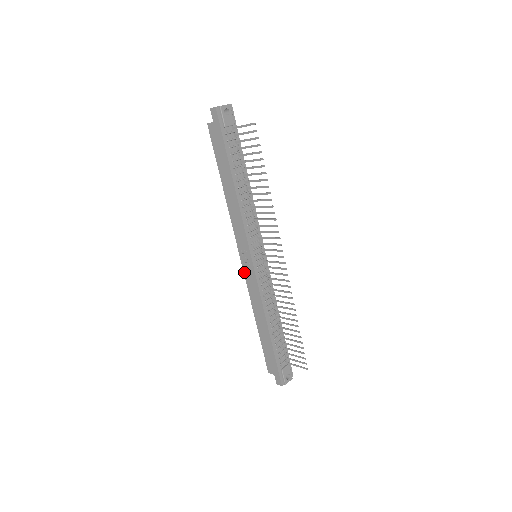
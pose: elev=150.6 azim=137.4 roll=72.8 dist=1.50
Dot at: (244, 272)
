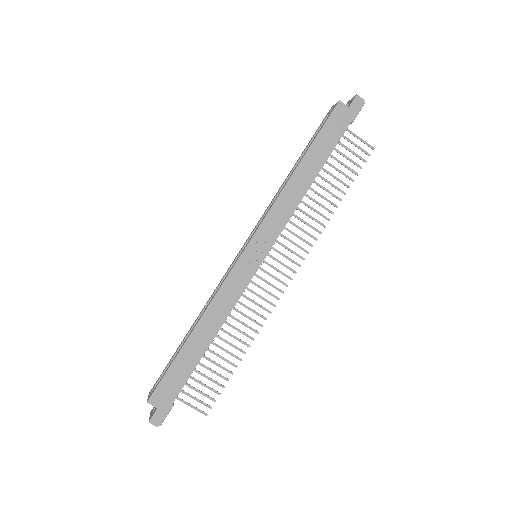
Dot at: (236, 264)
